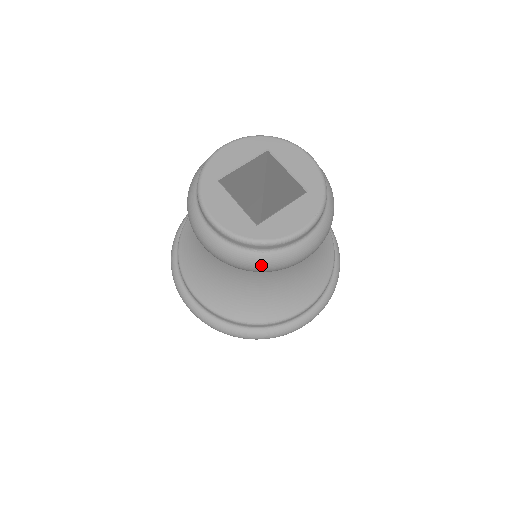
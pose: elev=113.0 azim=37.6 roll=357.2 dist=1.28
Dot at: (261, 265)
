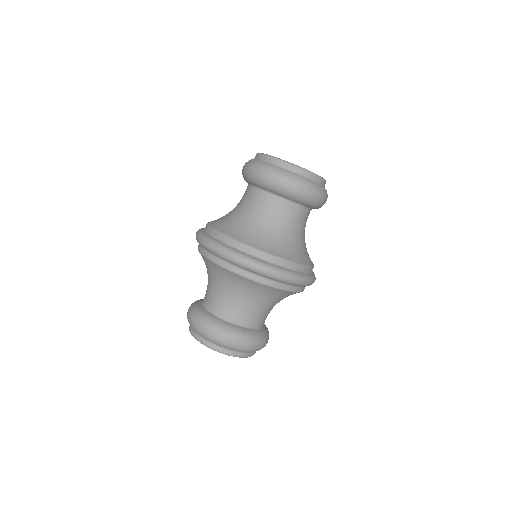
Dot at: (315, 189)
